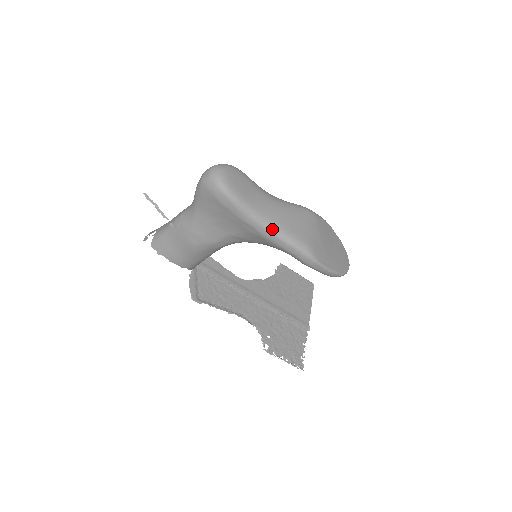
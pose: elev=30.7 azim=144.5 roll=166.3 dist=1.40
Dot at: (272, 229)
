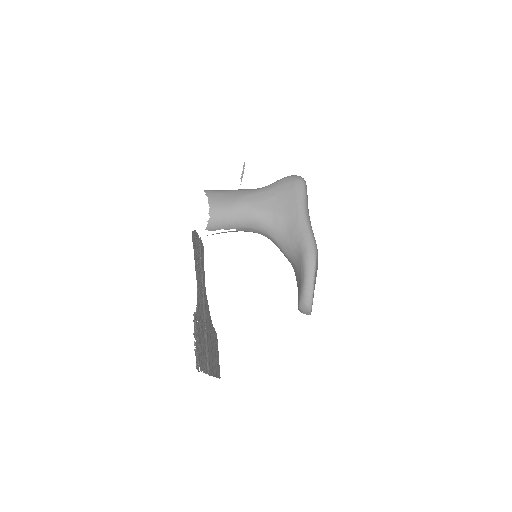
Dot at: (308, 220)
